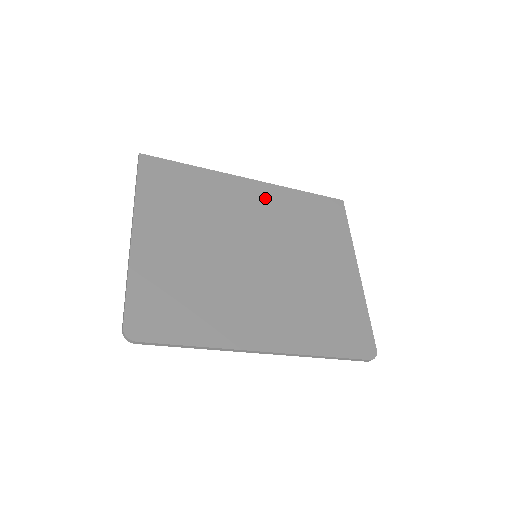
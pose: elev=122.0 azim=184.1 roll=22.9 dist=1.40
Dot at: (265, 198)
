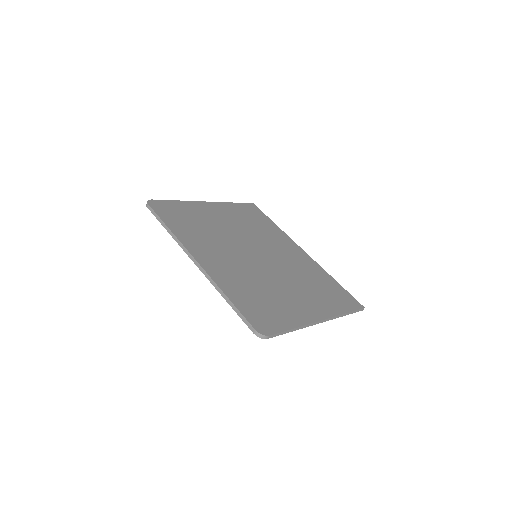
Dot at: (301, 258)
